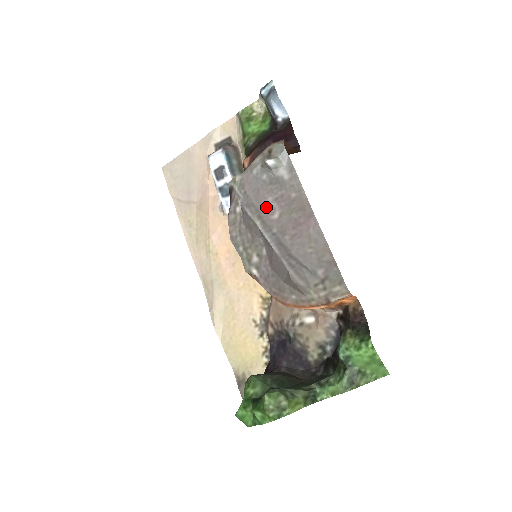
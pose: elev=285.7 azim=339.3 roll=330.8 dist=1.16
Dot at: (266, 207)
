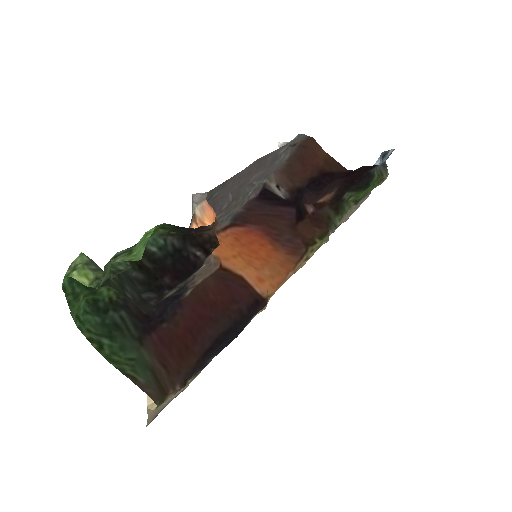
Dot at: (256, 178)
